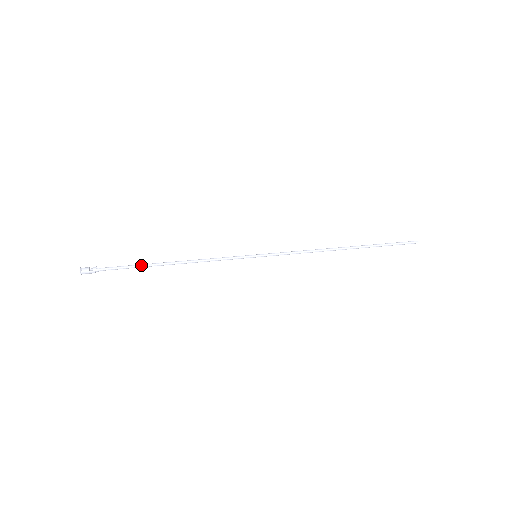
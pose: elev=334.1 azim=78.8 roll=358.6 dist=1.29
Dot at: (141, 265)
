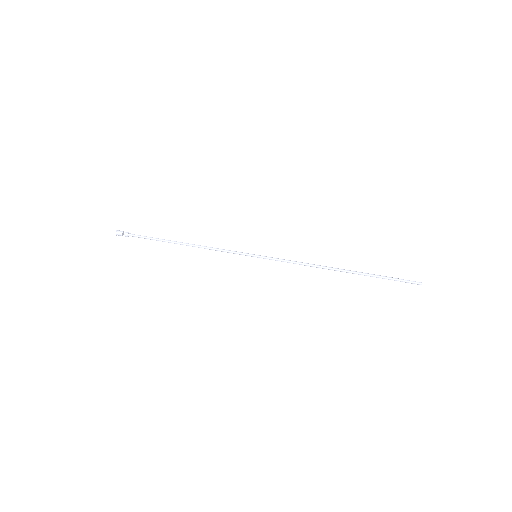
Dot at: occluded
